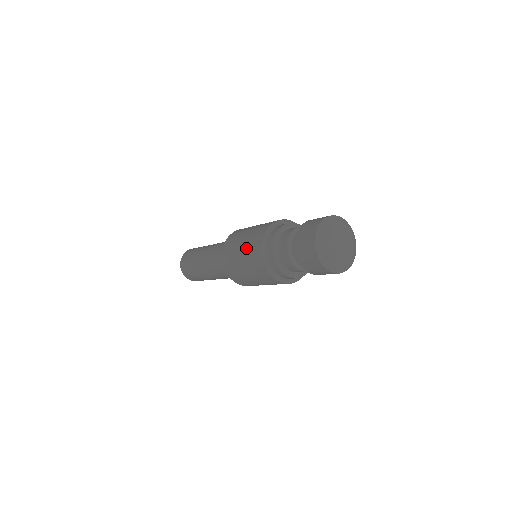
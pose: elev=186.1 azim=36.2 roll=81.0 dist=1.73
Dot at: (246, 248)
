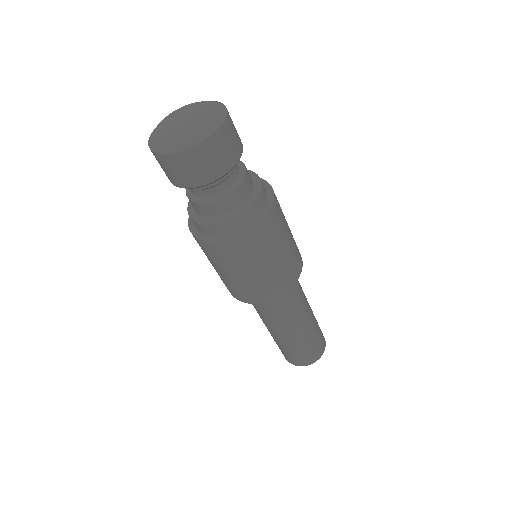
Dot at: occluded
